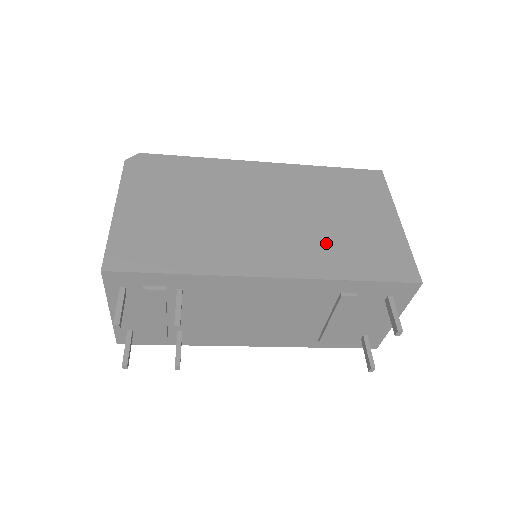
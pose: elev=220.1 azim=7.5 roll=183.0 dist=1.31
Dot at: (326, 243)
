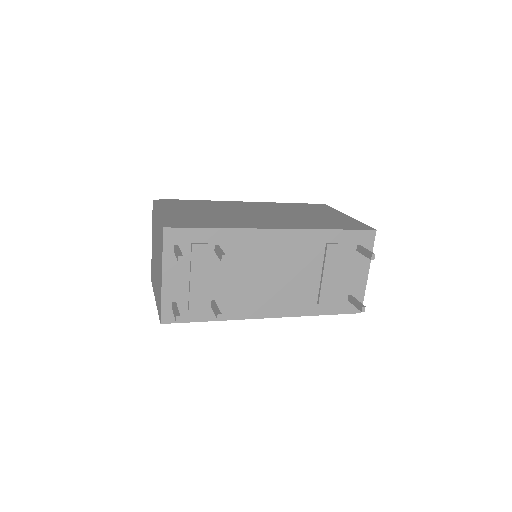
Dot at: (307, 221)
